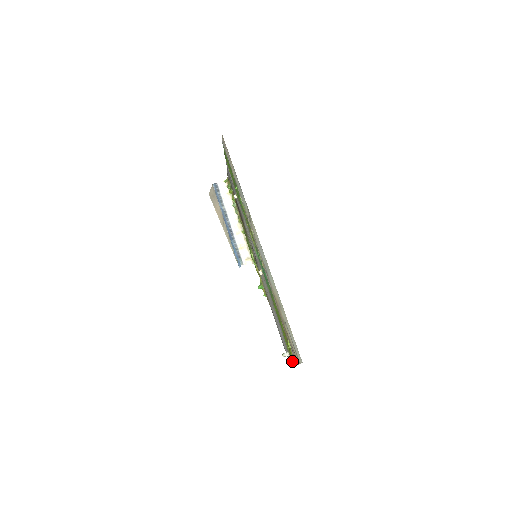
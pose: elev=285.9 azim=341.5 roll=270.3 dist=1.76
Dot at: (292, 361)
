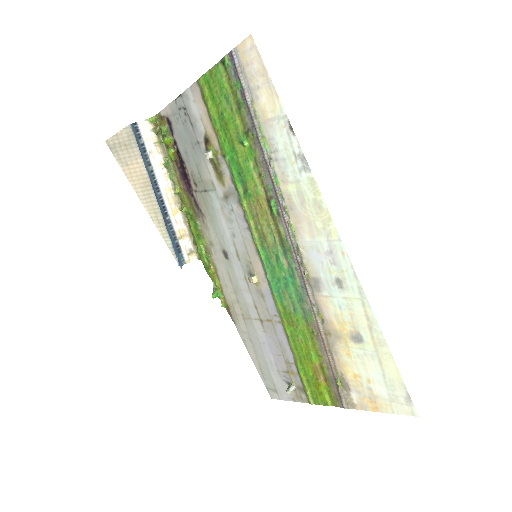
Dot at: (311, 398)
